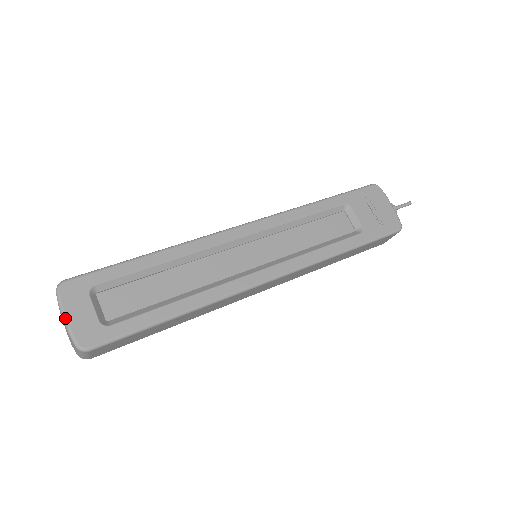
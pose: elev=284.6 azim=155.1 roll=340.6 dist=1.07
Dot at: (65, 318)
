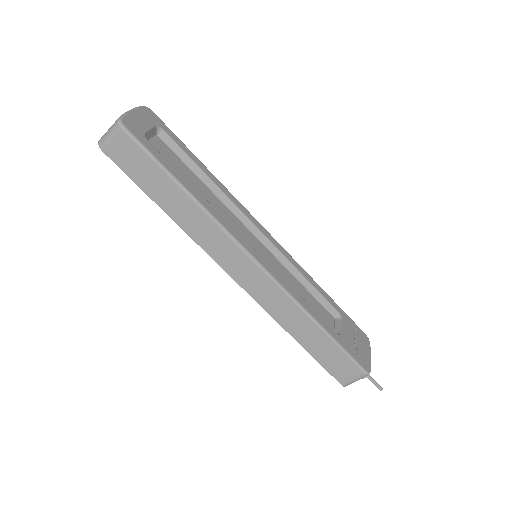
Dot at: (132, 110)
